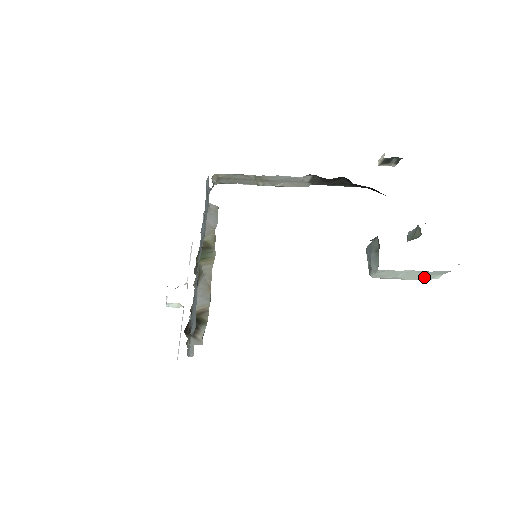
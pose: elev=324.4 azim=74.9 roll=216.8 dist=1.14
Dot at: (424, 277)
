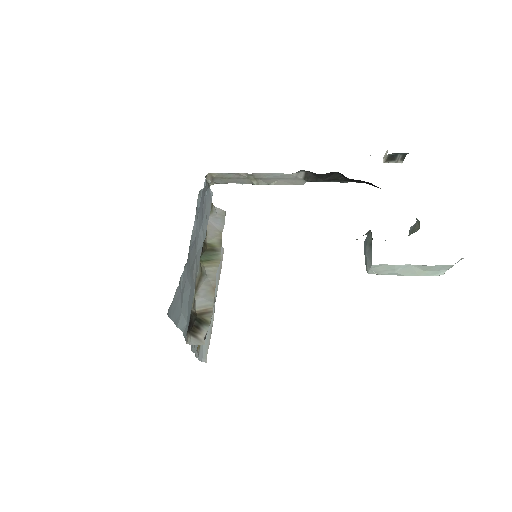
Dot at: (426, 273)
